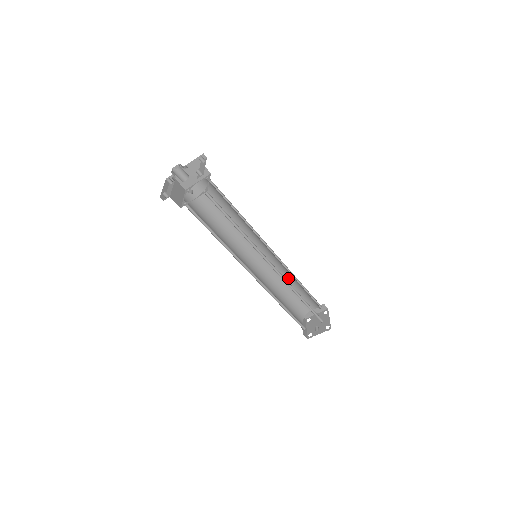
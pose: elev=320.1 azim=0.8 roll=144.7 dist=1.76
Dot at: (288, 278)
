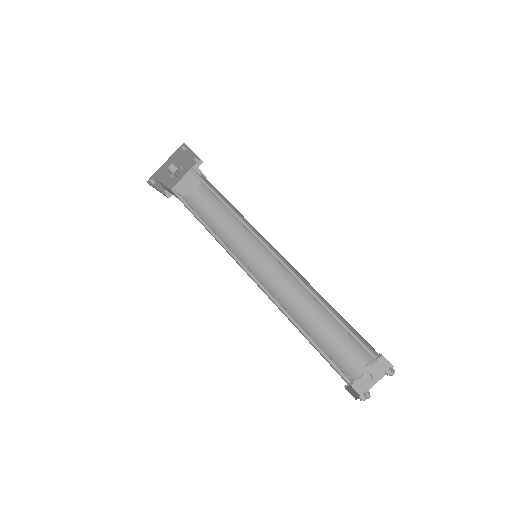
Dot at: (313, 306)
